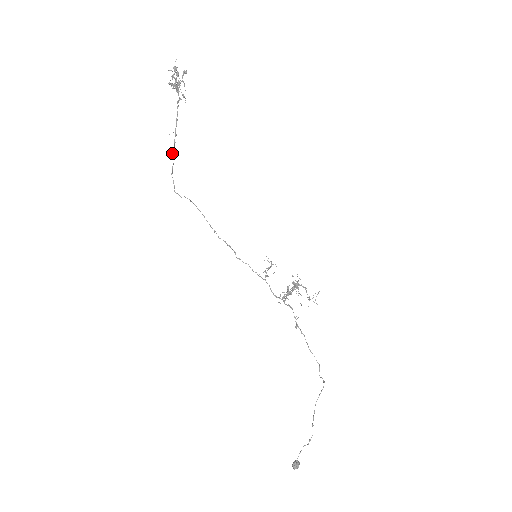
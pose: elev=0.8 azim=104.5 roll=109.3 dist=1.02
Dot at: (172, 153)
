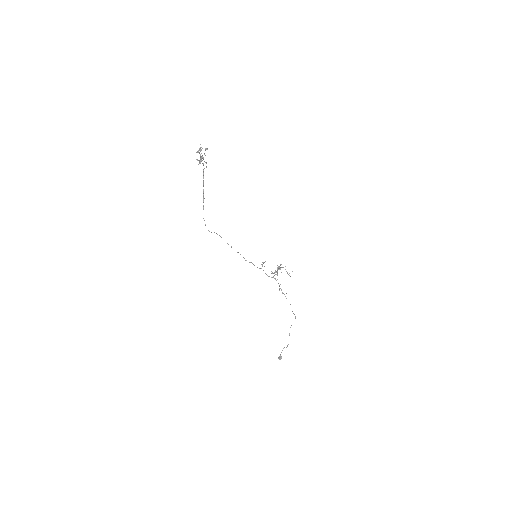
Dot at: (203, 205)
